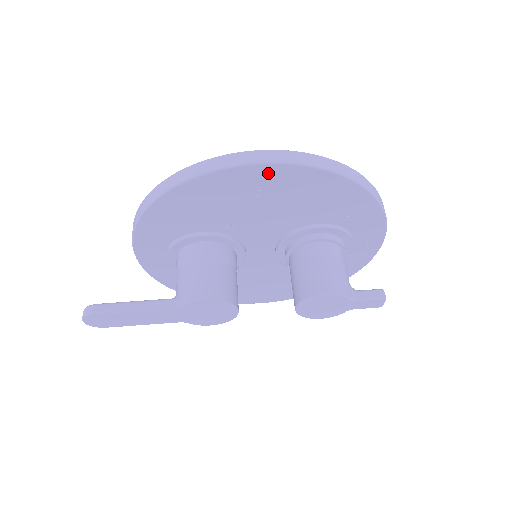
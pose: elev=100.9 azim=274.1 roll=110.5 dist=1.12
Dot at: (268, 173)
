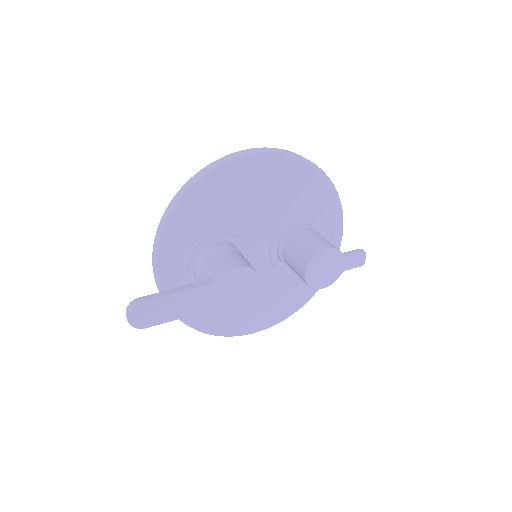
Dot at: (264, 162)
